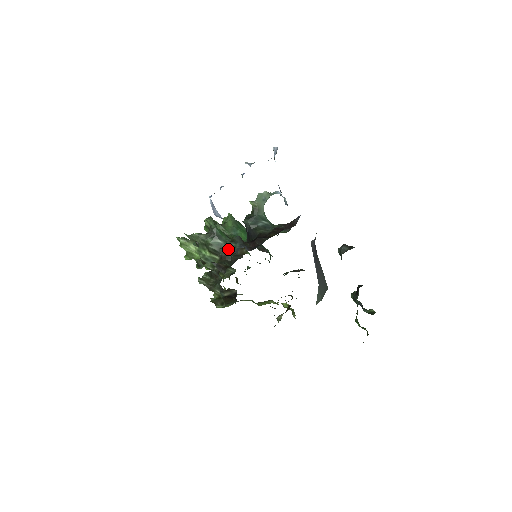
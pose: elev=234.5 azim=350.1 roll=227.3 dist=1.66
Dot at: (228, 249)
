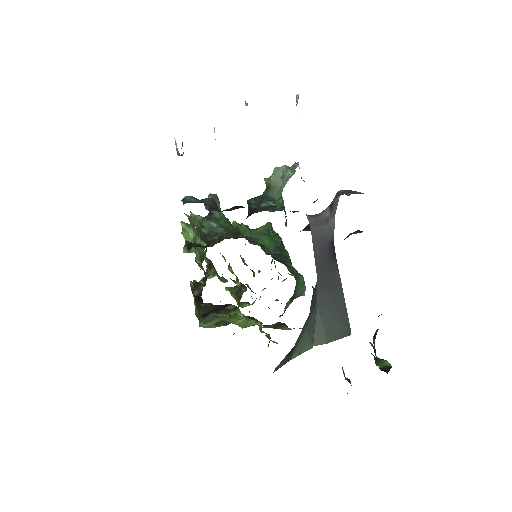
Dot at: (217, 233)
